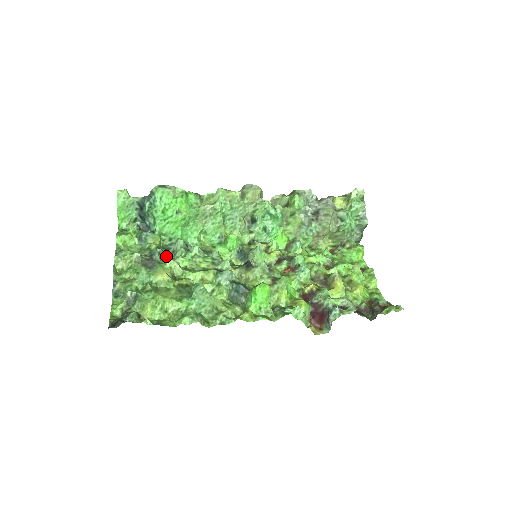
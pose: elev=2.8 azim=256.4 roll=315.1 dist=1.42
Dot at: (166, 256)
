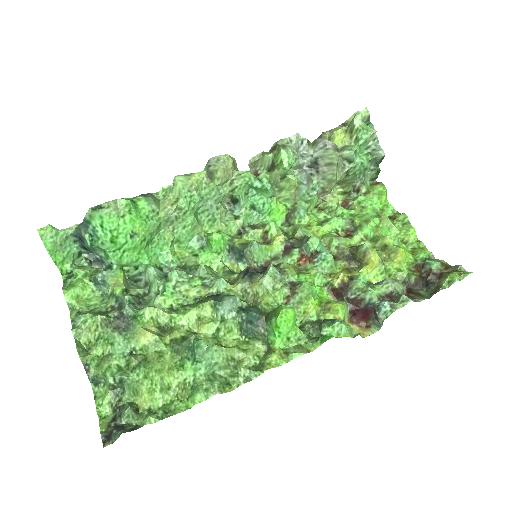
Dot at: (139, 295)
